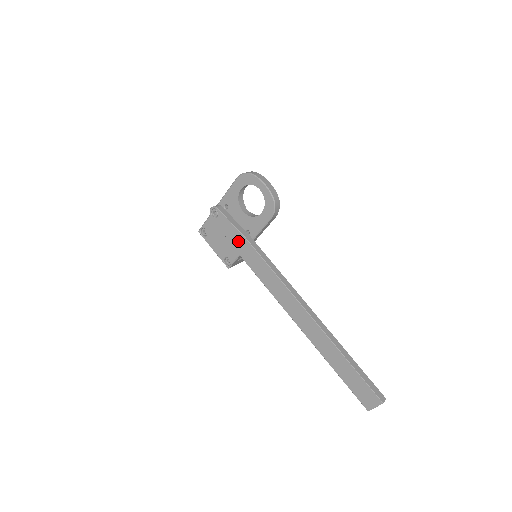
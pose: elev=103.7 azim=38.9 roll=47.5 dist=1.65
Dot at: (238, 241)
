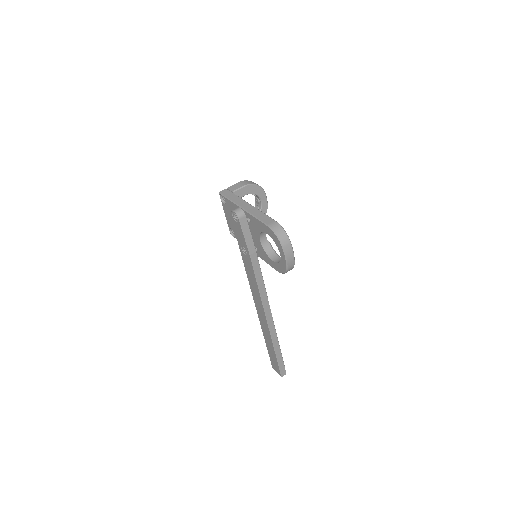
Dot at: (244, 248)
